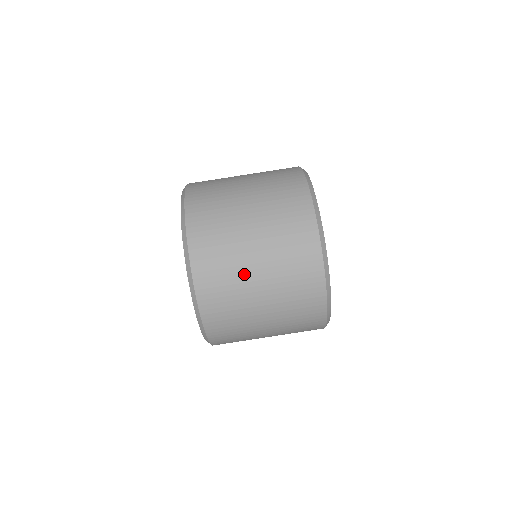
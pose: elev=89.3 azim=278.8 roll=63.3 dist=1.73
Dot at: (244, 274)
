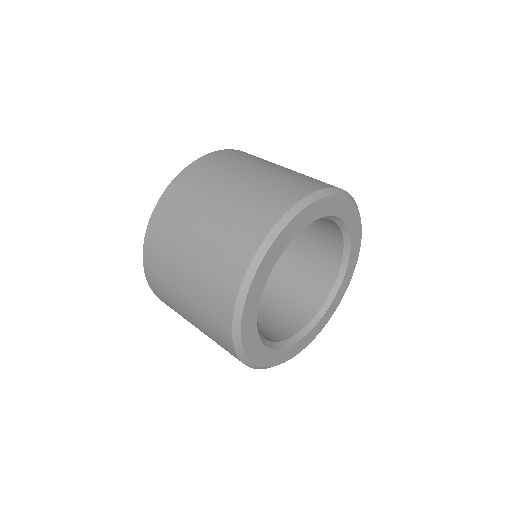
Dot at: (178, 252)
